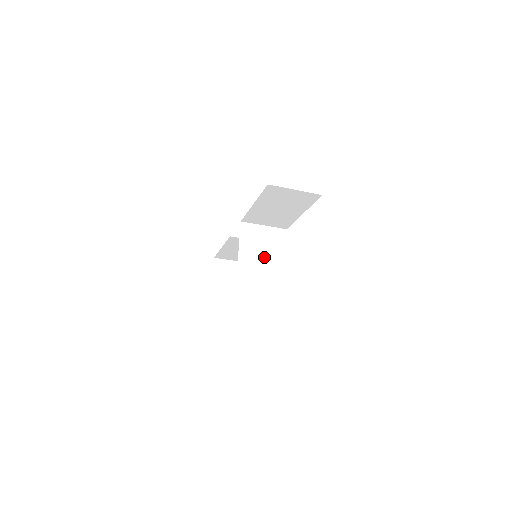
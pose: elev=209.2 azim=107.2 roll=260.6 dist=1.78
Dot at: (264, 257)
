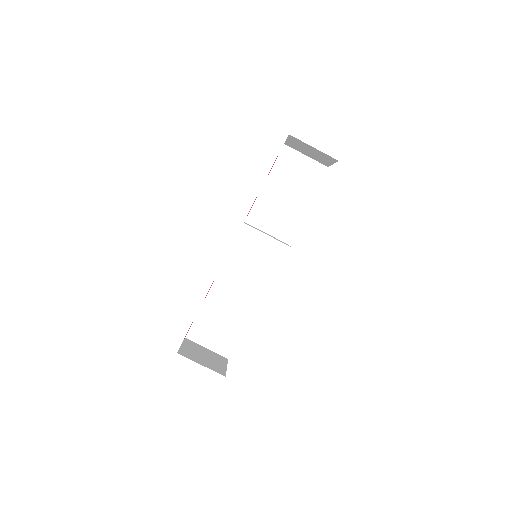
Dot at: (269, 235)
